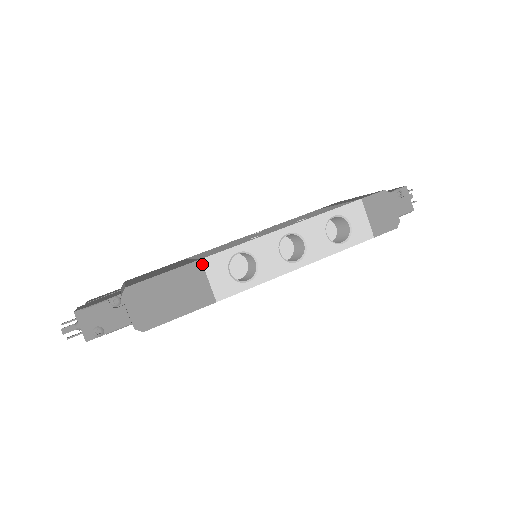
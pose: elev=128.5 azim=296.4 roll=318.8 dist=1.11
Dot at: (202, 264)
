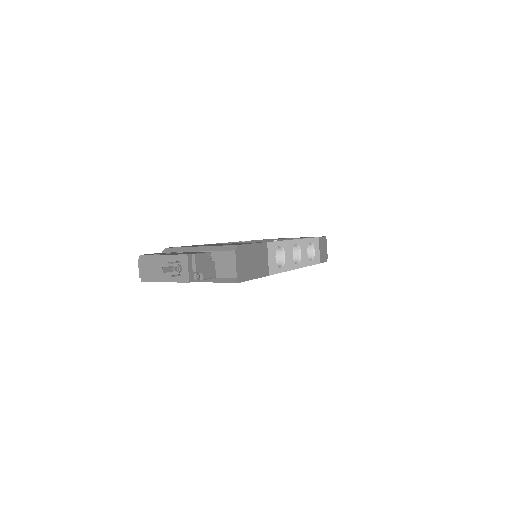
Dot at: (267, 246)
